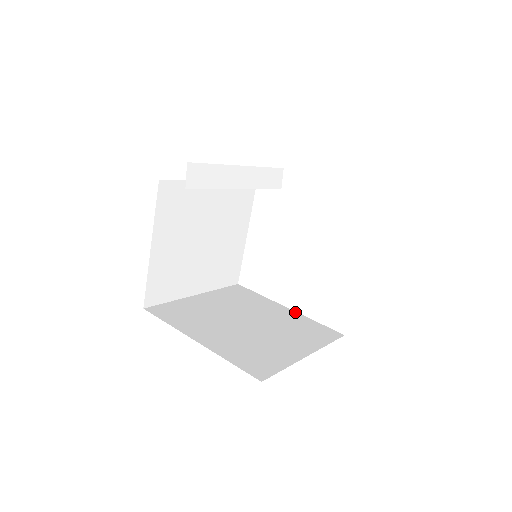
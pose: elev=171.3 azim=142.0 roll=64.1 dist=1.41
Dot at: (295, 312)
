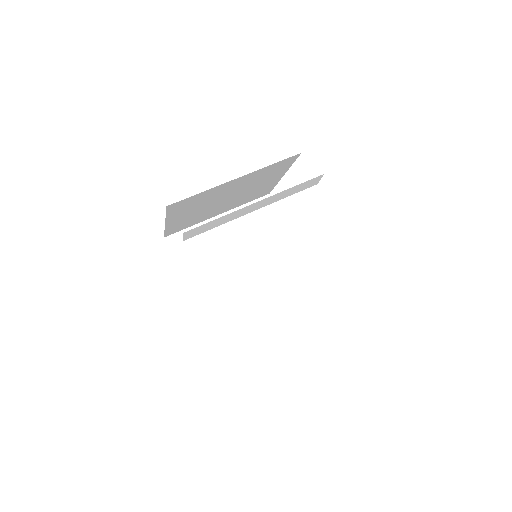
Dot at: (299, 257)
